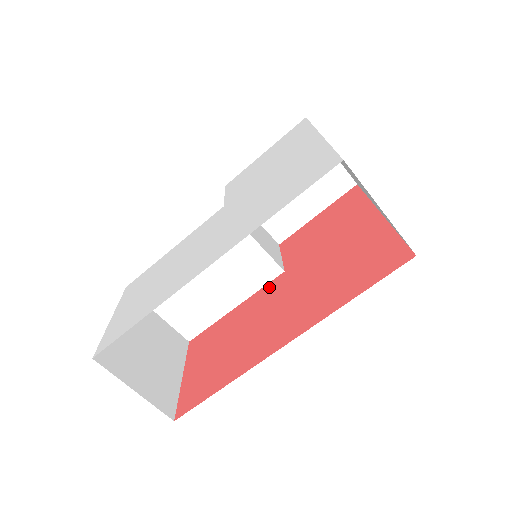
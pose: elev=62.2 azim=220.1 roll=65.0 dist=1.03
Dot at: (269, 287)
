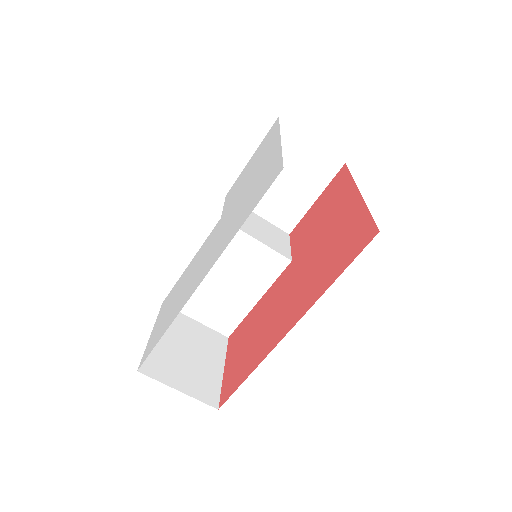
Dot at: (281, 278)
